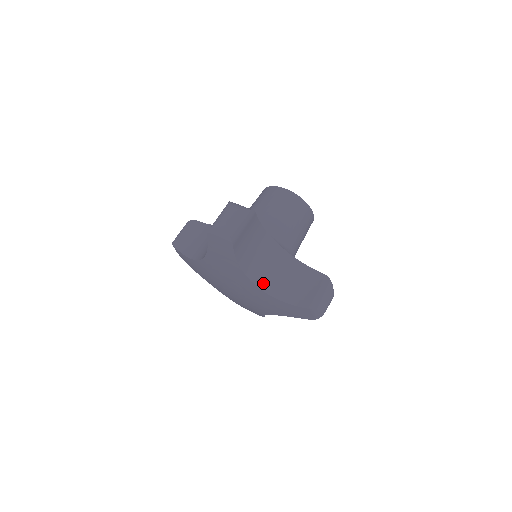
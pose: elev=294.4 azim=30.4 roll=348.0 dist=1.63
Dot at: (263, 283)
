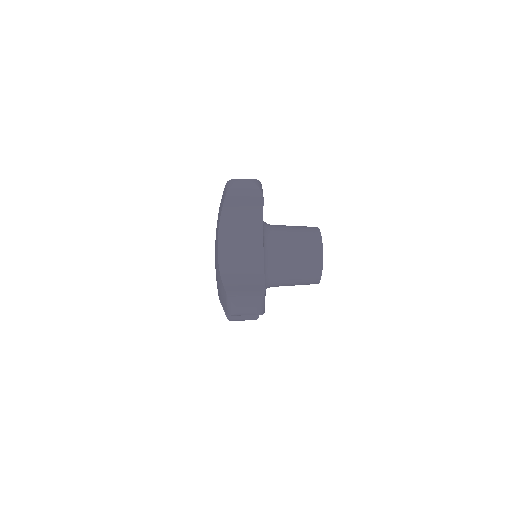
Dot at: occluded
